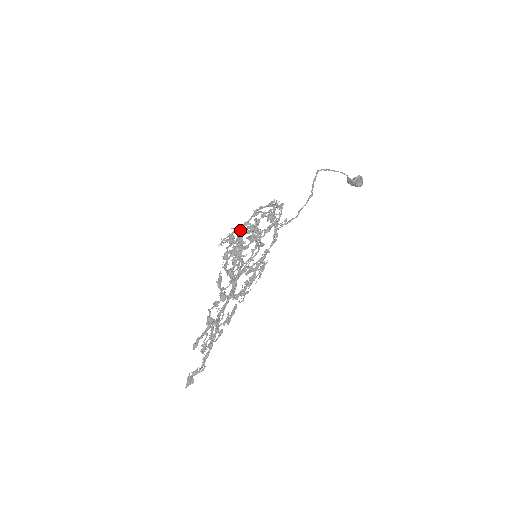
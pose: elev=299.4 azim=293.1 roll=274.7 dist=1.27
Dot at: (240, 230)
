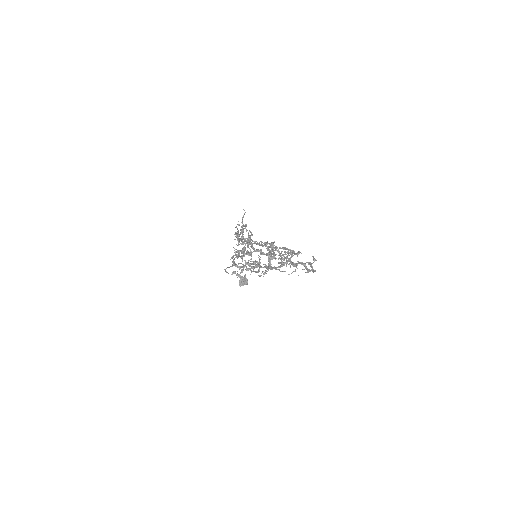
Dot at: occluded
